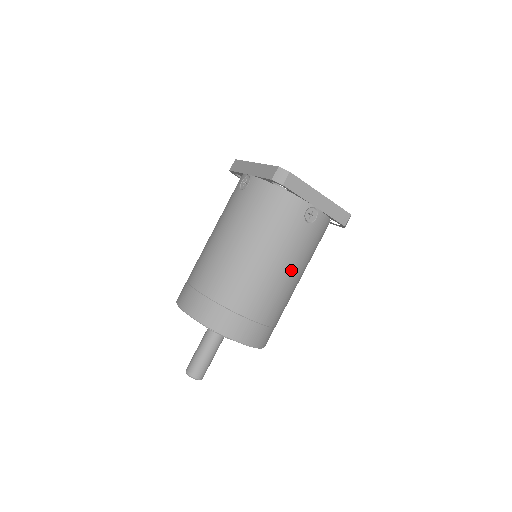
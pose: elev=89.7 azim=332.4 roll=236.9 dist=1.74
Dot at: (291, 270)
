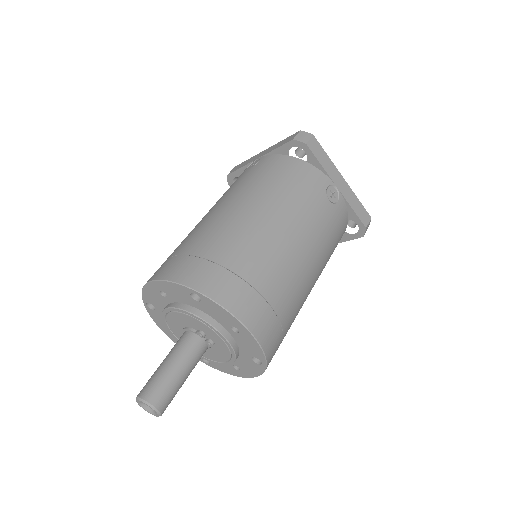
Dot at: (310, 250)
